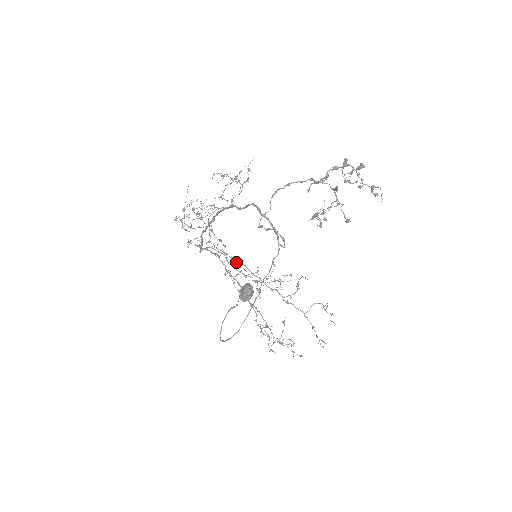
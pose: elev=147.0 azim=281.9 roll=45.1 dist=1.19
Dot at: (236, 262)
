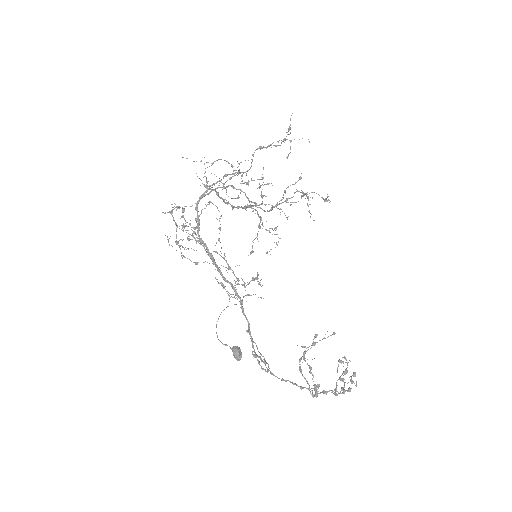
Dot at: (238, 174)
